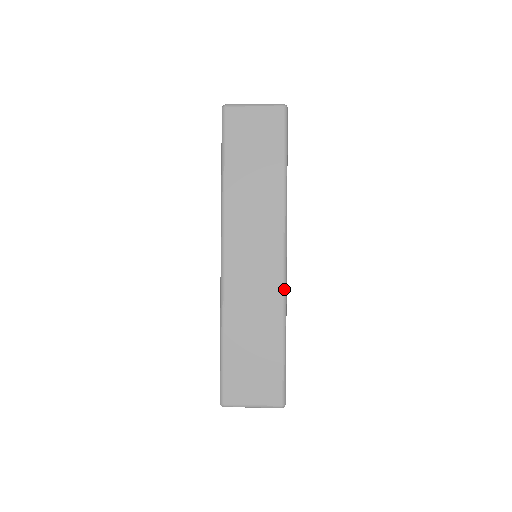
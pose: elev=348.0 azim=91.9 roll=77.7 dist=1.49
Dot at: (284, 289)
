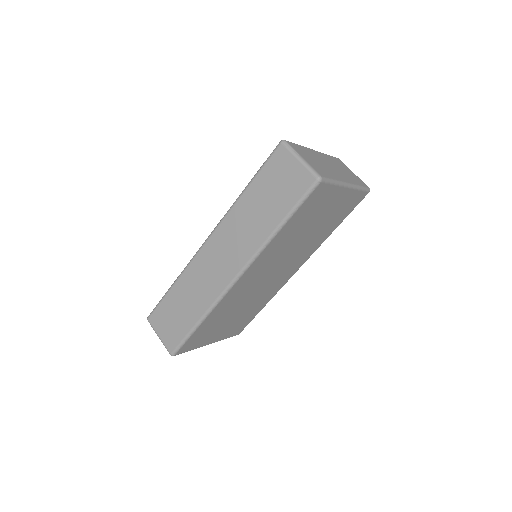
Dot at: (220, 297)
